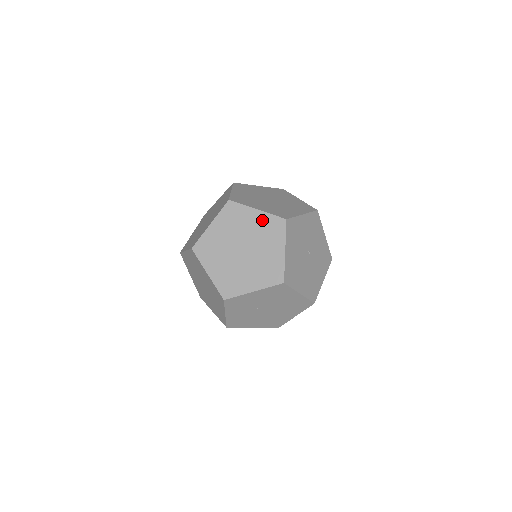
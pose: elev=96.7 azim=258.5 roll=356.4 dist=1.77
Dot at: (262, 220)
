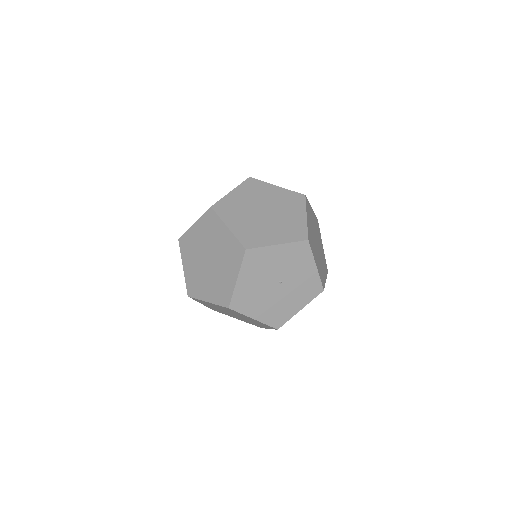
Dot at: (228, 240)
